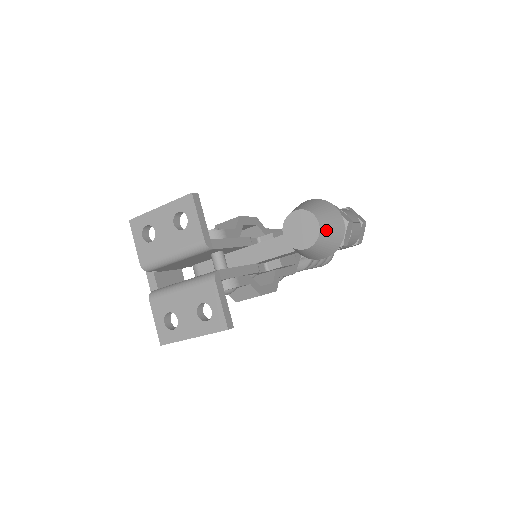
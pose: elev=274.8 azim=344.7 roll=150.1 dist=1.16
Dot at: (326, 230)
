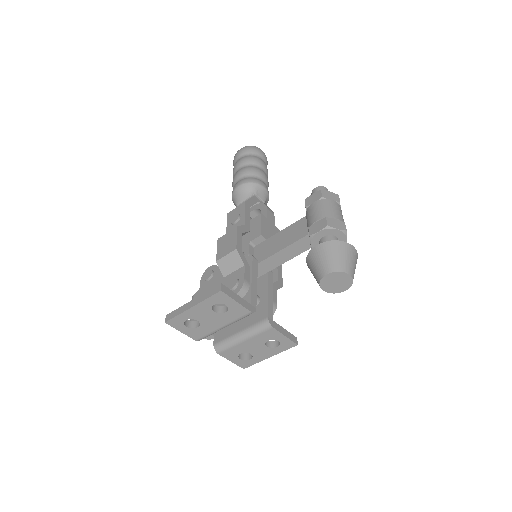
Dot at: (353, 272)
